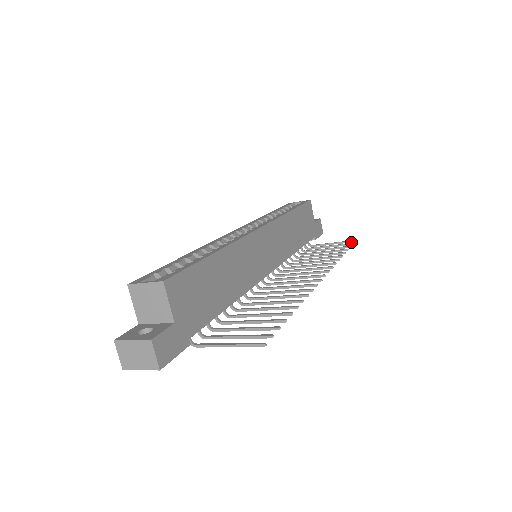
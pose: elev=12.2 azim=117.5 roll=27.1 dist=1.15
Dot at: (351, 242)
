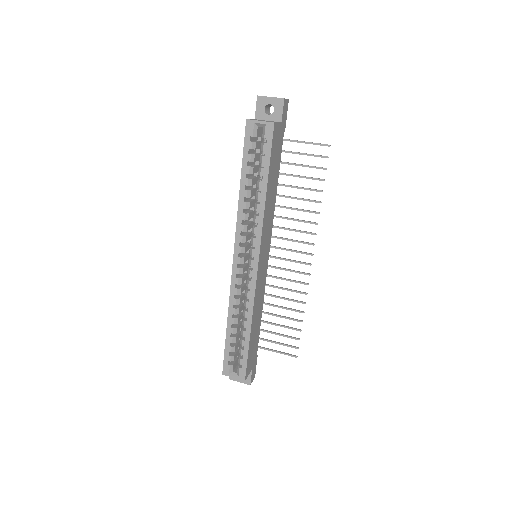
Dot at: occluded
